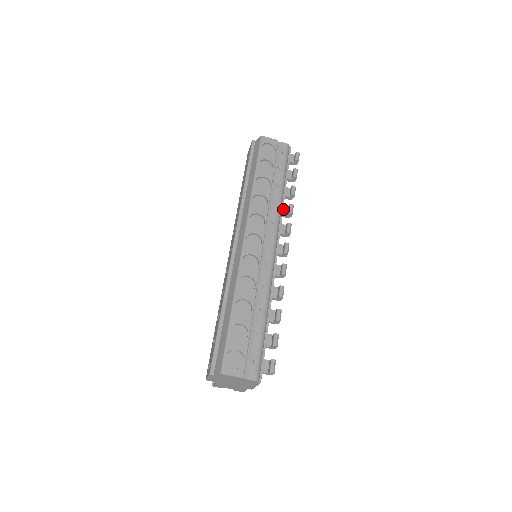
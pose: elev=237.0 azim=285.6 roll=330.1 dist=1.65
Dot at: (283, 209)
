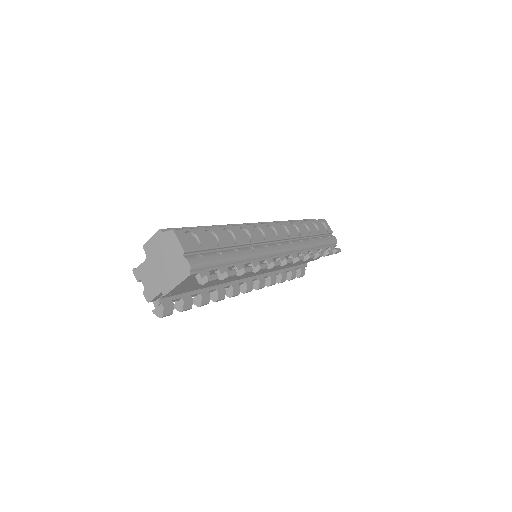
Dot at: (305, 252)
